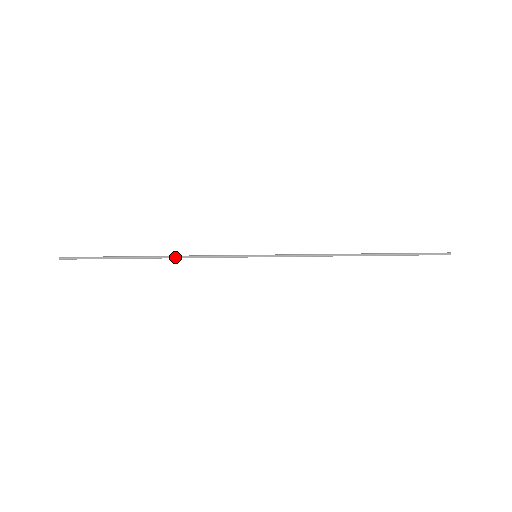
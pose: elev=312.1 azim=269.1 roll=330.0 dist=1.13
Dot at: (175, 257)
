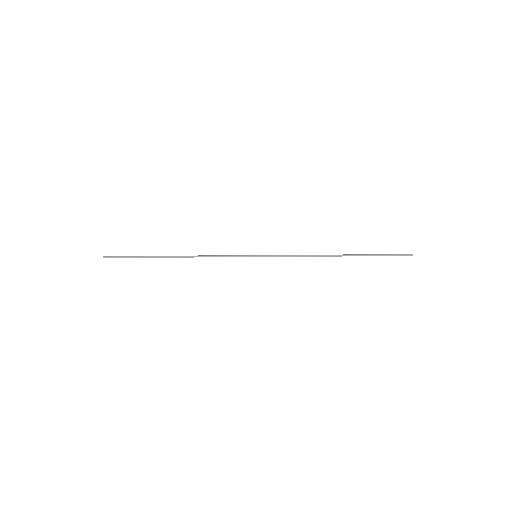
Dot at: (193, 256)
